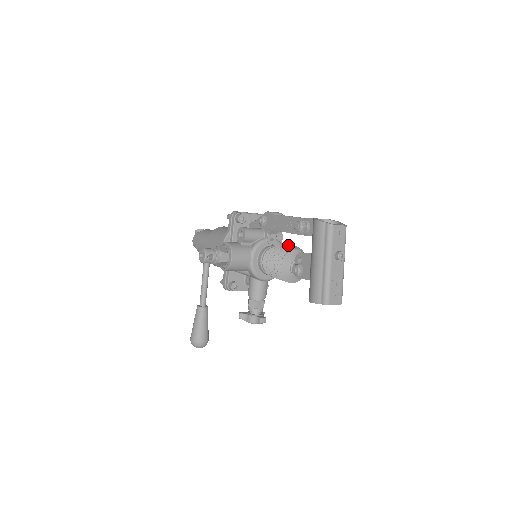
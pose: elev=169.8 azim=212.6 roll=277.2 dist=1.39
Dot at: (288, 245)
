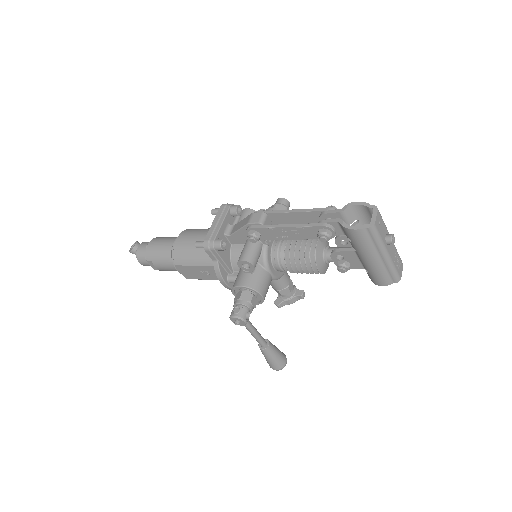
Dot at: occluded
